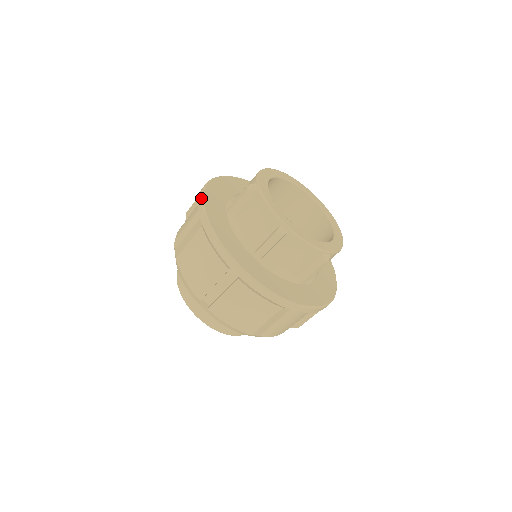
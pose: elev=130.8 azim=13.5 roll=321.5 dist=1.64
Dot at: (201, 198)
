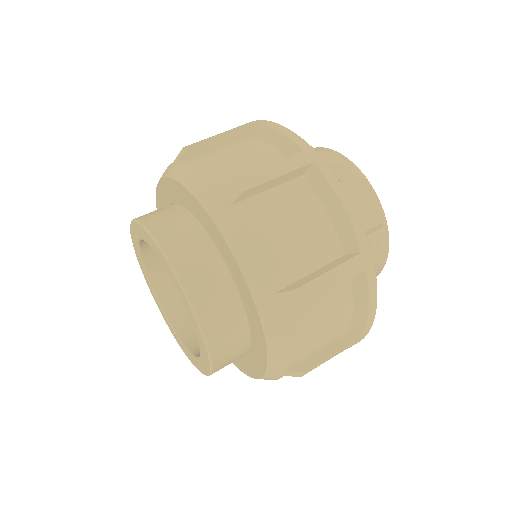
Dot at: occluded
